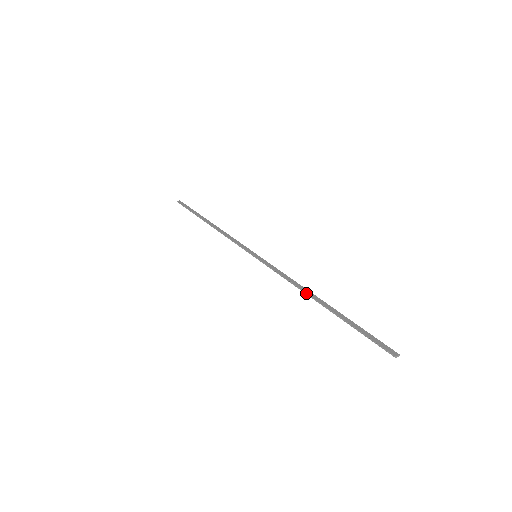
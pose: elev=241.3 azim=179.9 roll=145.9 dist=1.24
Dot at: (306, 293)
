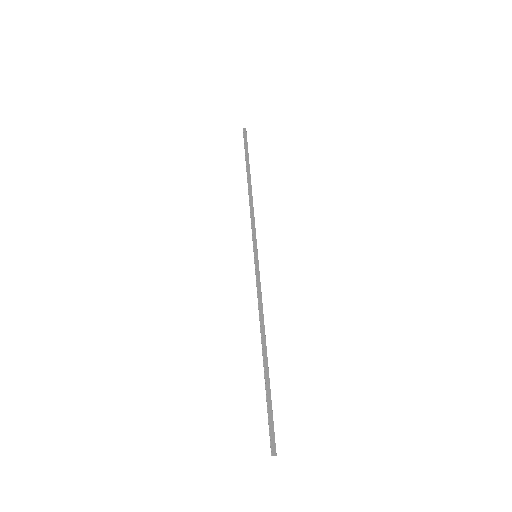
Dot at: (261, 333)
